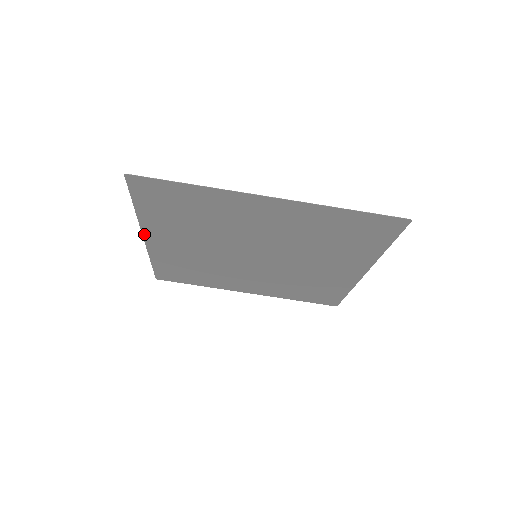
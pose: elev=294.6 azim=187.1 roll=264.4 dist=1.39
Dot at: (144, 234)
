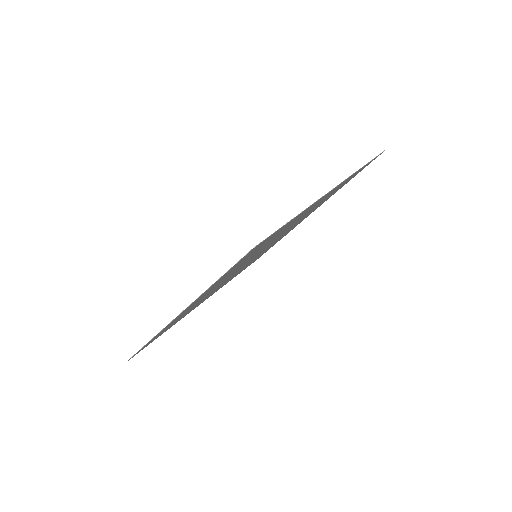
Dot at: occluded
